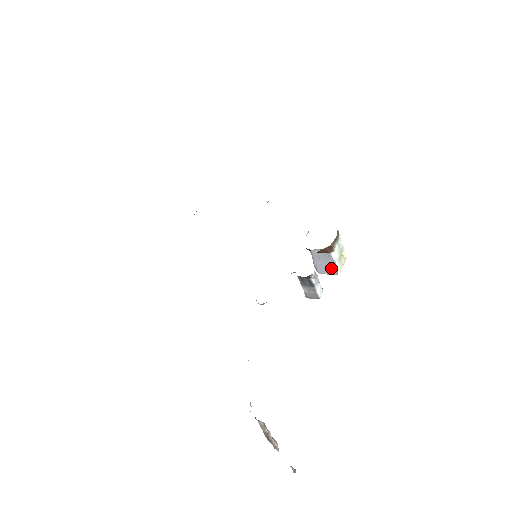
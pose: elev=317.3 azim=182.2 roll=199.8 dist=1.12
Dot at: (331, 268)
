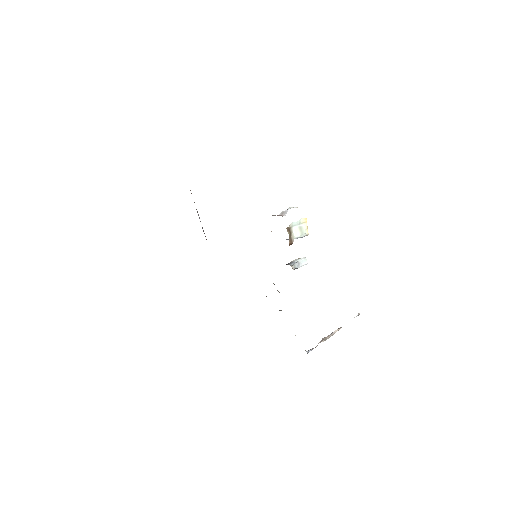
Dot at: (301, 237)
